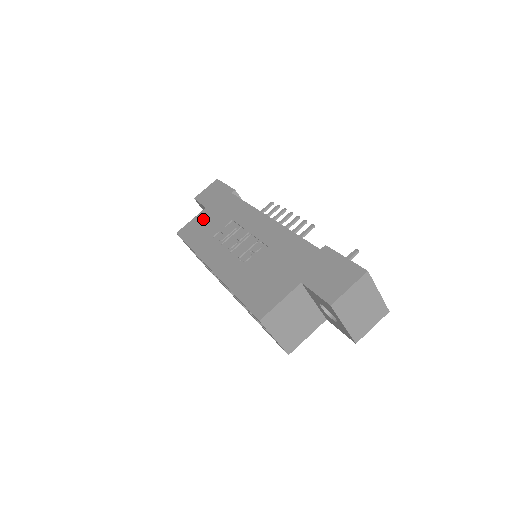
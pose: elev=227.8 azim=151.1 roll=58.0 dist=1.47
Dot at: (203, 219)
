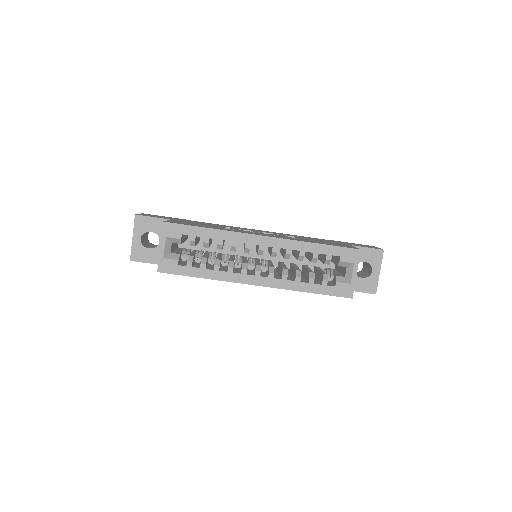
Dot at: (185, 222)
